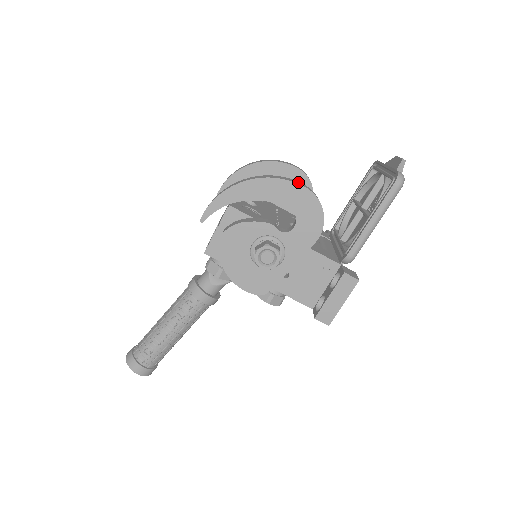
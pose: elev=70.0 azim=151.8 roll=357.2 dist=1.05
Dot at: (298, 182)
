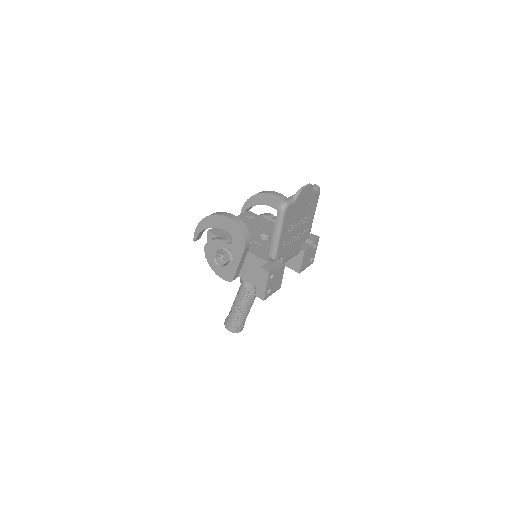
Dot at: (230, 215)
